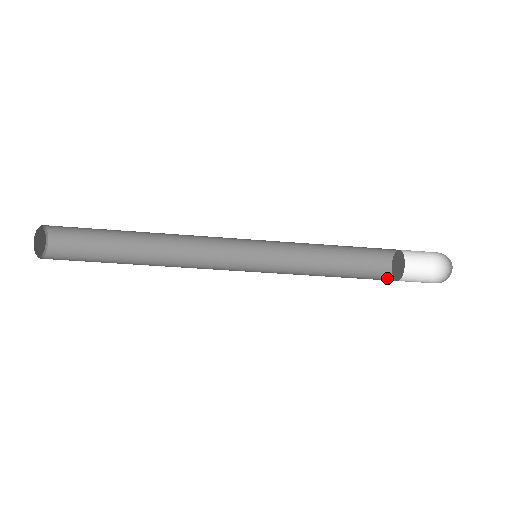
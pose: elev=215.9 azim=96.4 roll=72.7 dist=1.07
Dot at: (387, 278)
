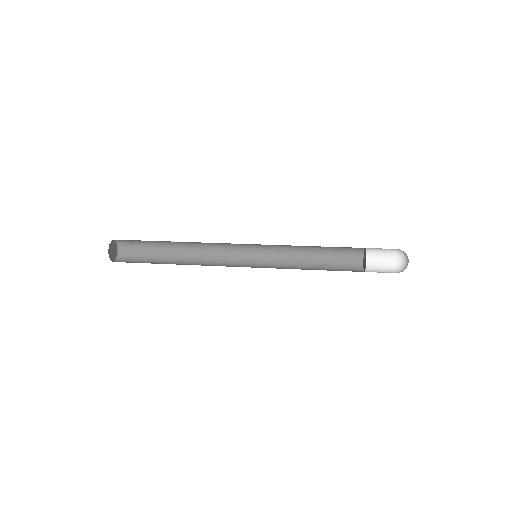
Dot at: (358, 257)
